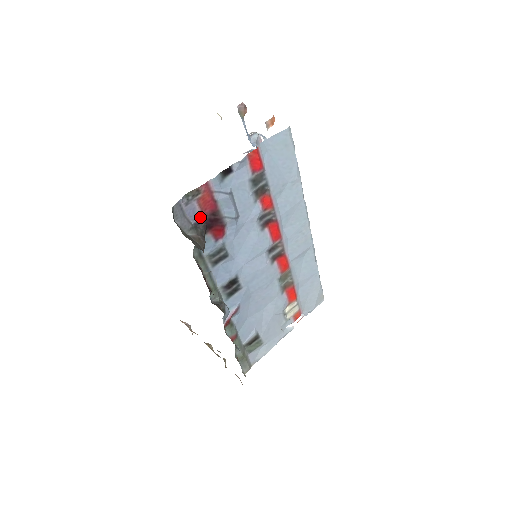
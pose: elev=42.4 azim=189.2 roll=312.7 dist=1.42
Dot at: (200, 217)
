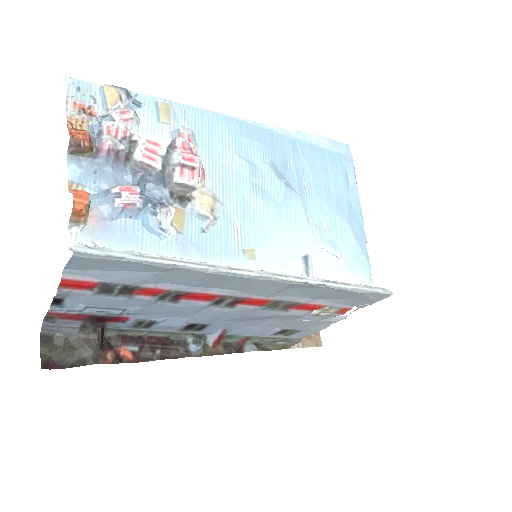
Dot at: (81, 321)
